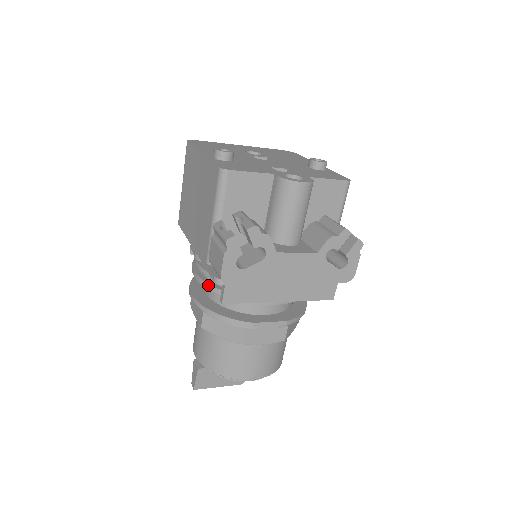
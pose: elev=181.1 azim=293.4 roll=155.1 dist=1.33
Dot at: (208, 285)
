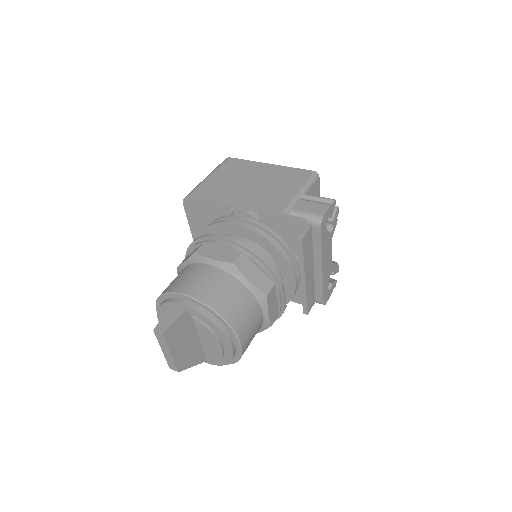
Dot at: (263, 233)
